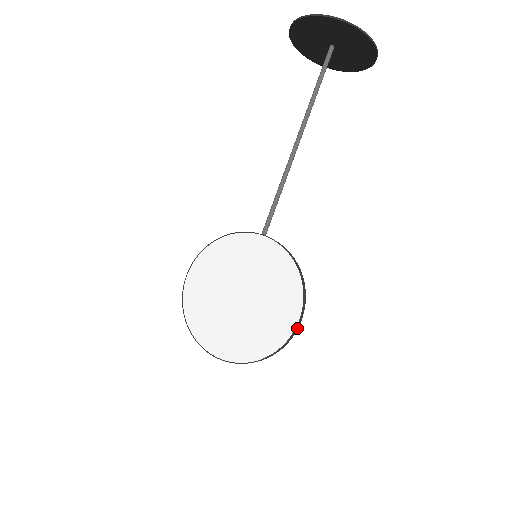
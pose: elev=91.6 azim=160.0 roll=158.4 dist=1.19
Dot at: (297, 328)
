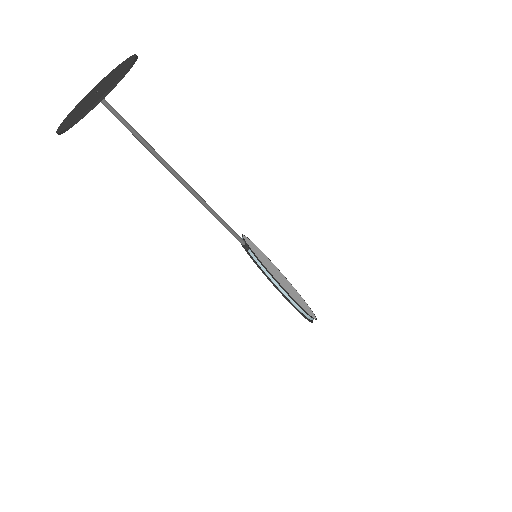
Dot at: (304, 311)
